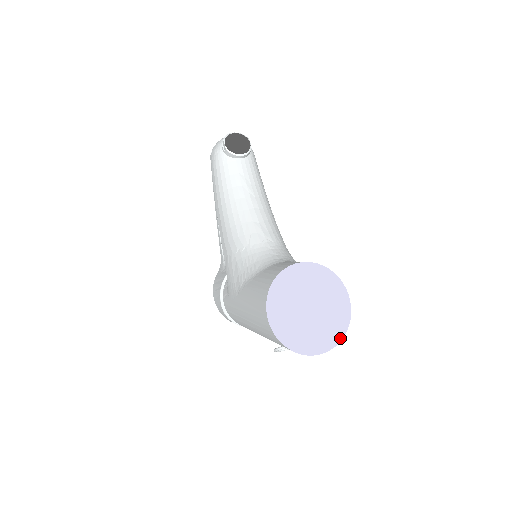
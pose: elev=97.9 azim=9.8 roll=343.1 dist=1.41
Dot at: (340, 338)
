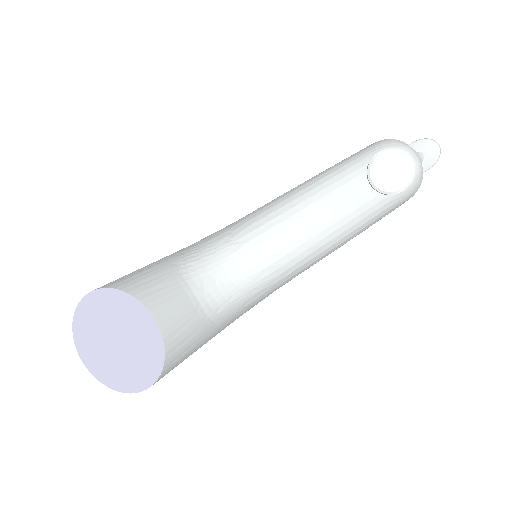
Dot at: (107, 384)
